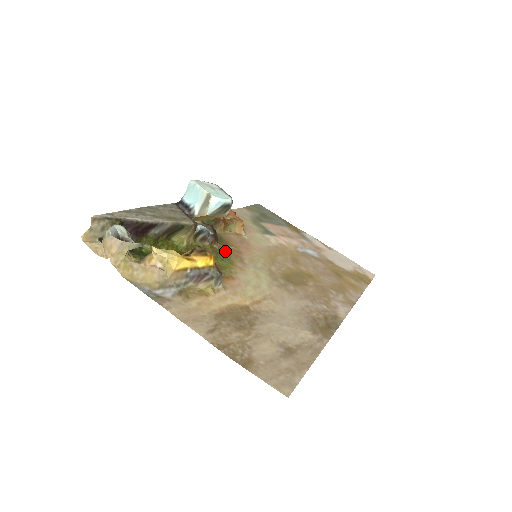
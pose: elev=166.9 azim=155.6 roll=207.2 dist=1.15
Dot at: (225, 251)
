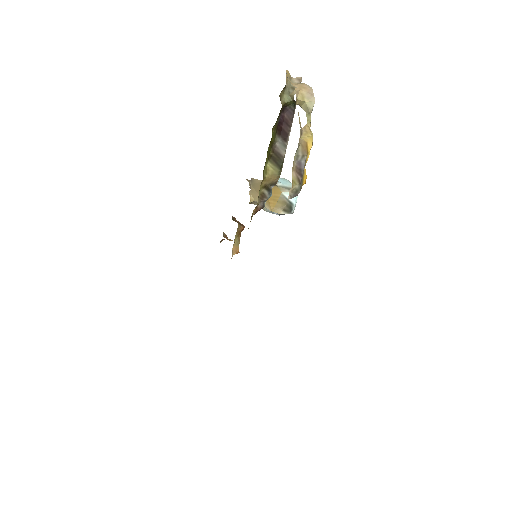
Dot at: occluded
